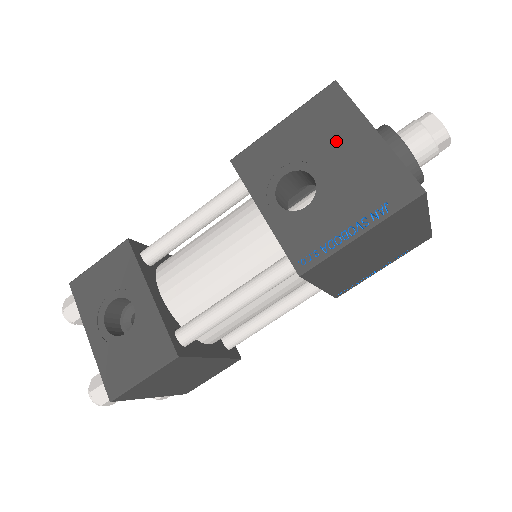
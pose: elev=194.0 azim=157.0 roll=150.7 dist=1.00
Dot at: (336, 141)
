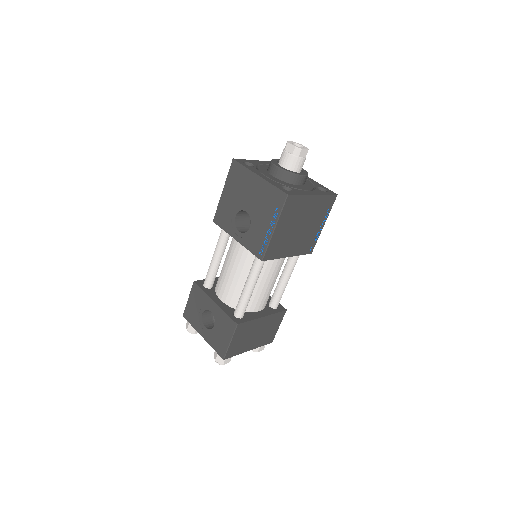
Dot at: (246, 189)
